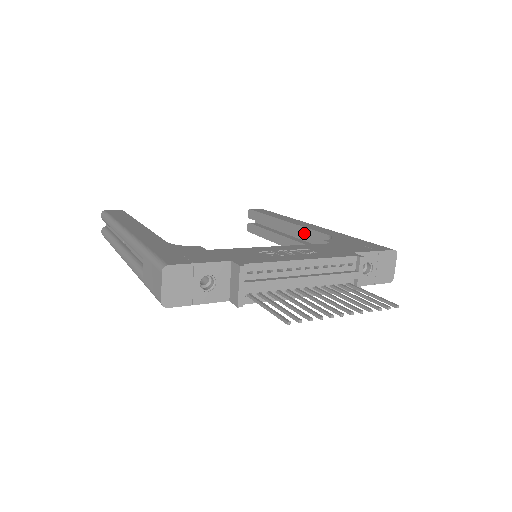
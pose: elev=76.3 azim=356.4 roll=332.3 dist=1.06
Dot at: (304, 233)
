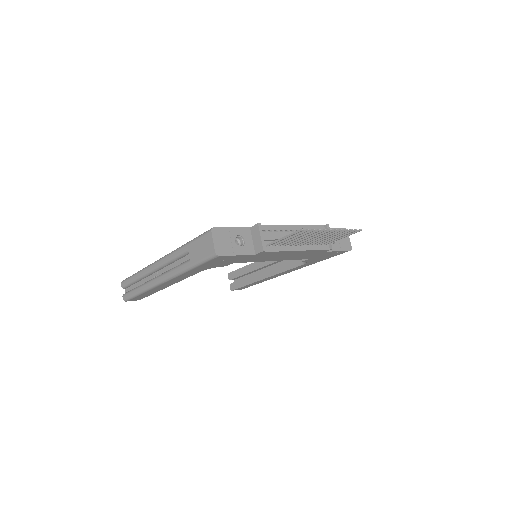
Dot at: occluded
